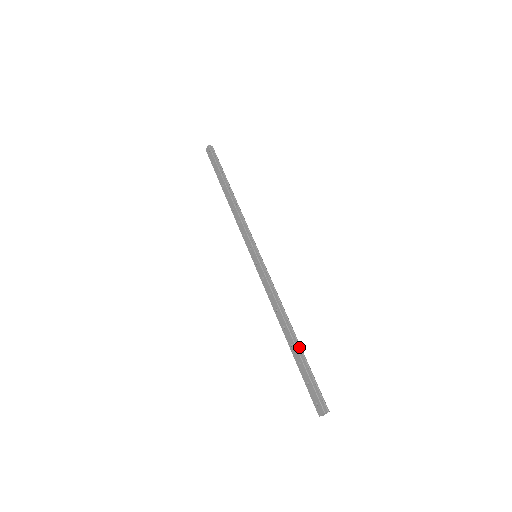
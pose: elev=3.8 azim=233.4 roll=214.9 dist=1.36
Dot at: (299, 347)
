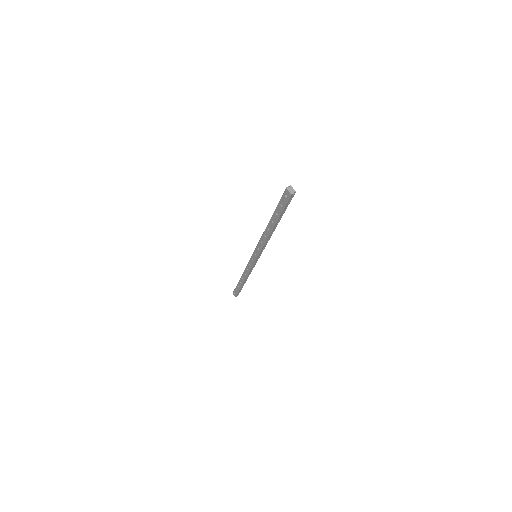
Dot at: occluded
